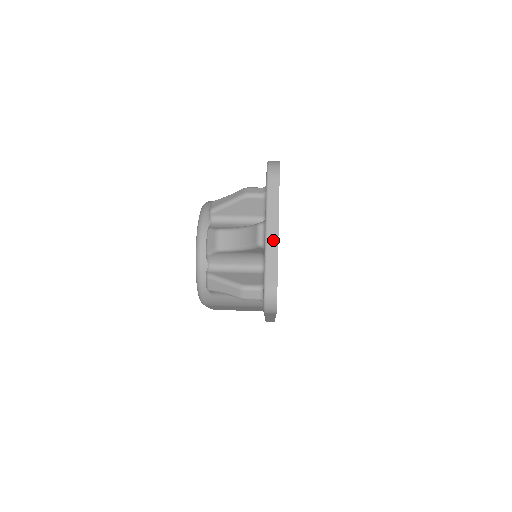
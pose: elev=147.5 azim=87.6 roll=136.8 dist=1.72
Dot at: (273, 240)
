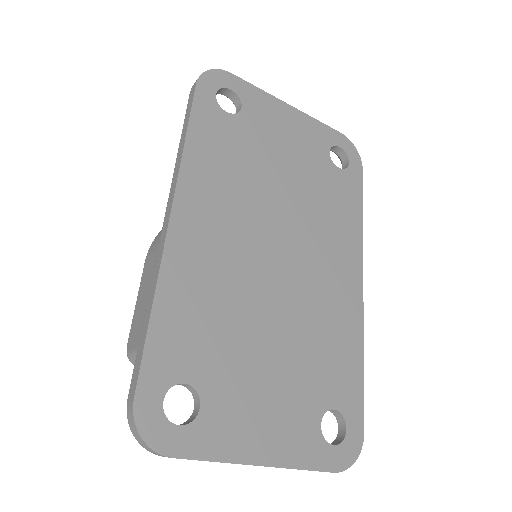
Dot at: occluded
